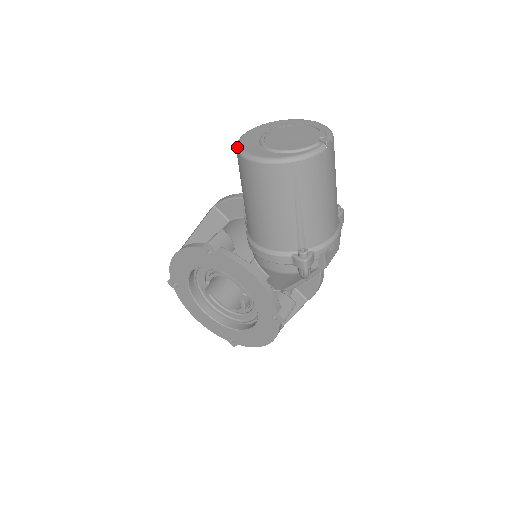
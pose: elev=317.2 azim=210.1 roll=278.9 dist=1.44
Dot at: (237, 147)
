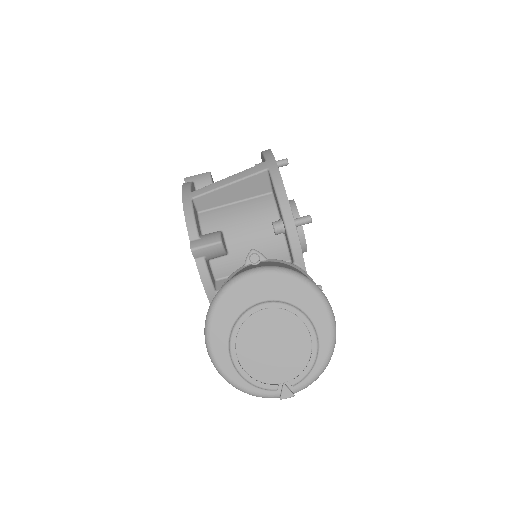
Dot at: (218, 294)
